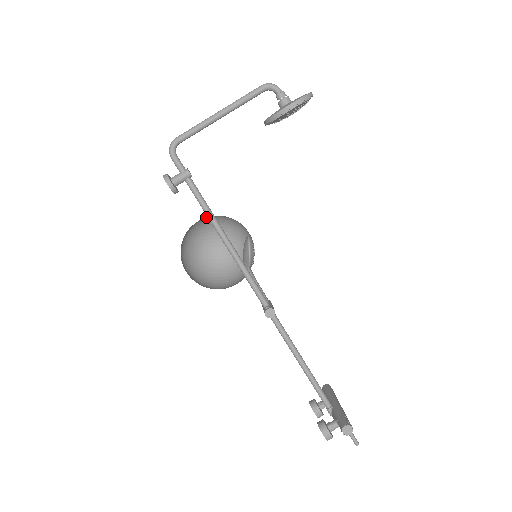
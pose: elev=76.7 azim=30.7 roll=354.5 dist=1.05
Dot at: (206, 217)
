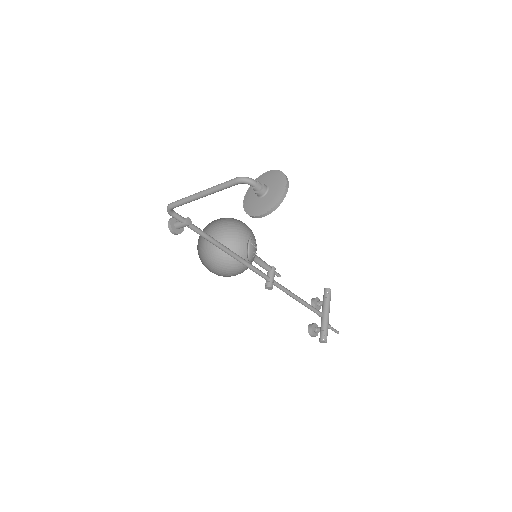
Dot at: occluded
